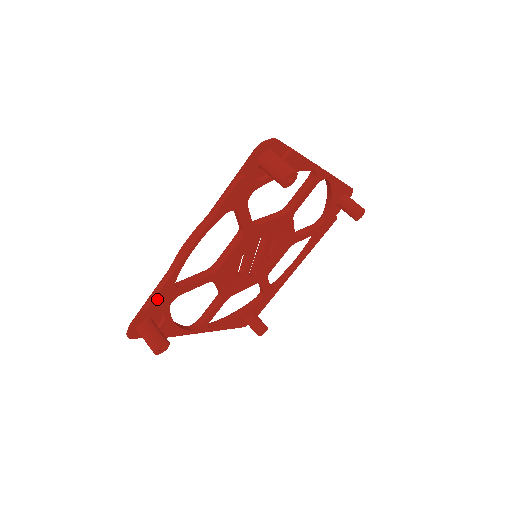
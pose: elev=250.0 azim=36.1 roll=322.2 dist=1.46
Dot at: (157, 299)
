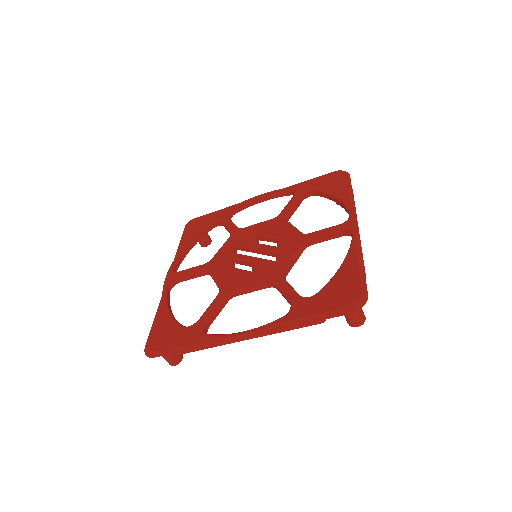
Dot at: (191, 348)
